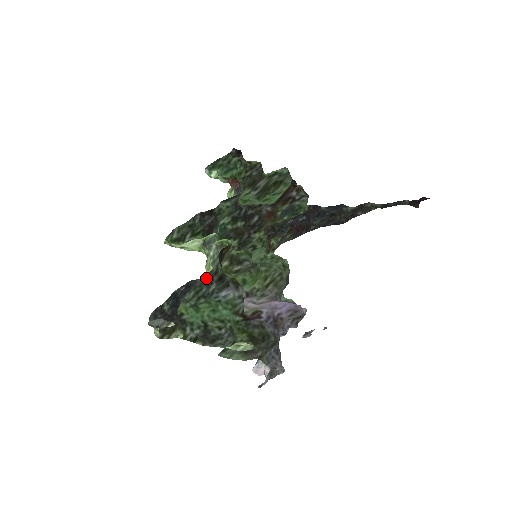
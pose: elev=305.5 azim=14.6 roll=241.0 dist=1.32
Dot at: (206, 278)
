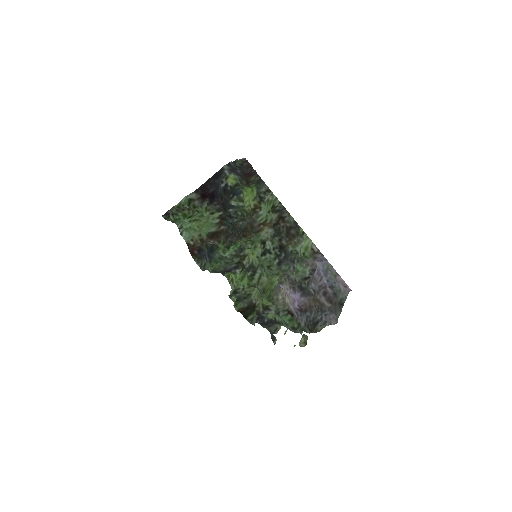
Dot at: (256, 316)
